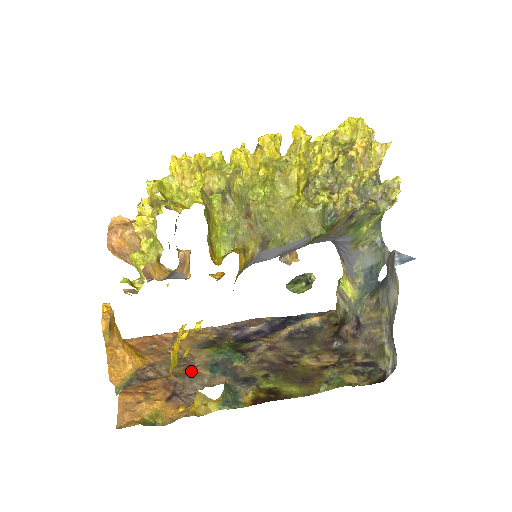
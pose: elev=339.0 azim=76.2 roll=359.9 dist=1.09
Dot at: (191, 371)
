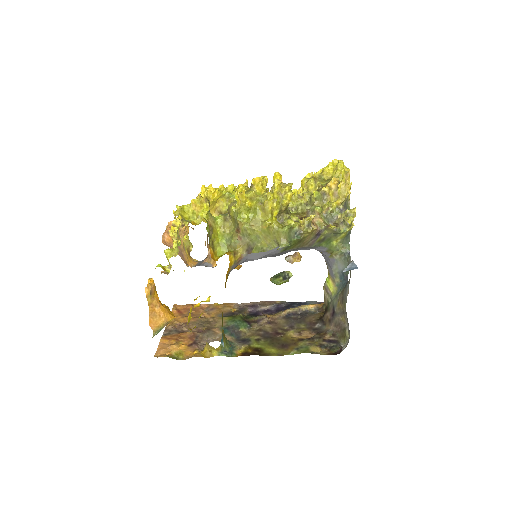
Dot at: (210, 330)
